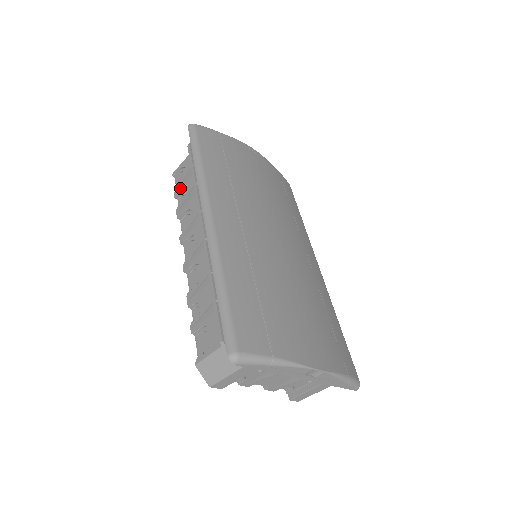
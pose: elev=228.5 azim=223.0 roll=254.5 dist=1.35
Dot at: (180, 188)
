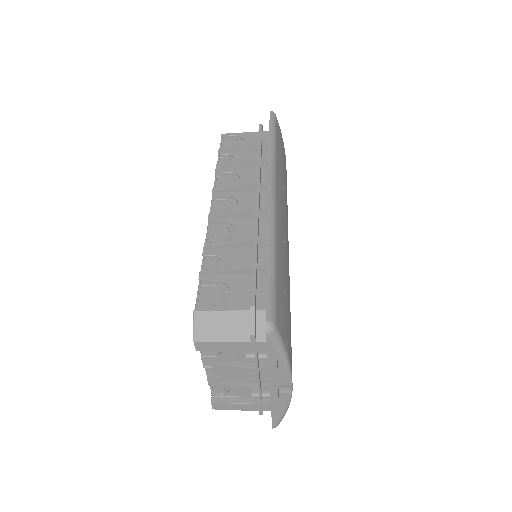
Dot at: (230, 150)
